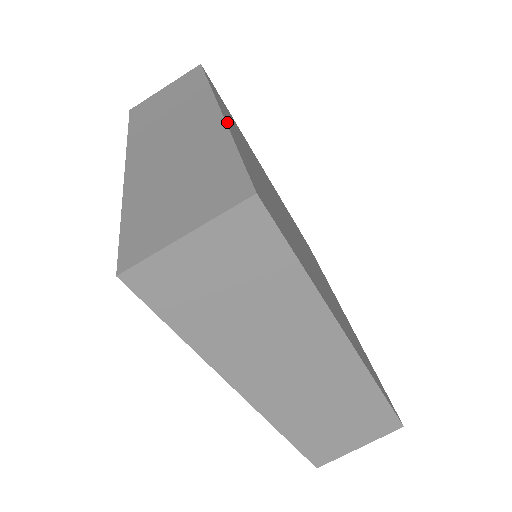
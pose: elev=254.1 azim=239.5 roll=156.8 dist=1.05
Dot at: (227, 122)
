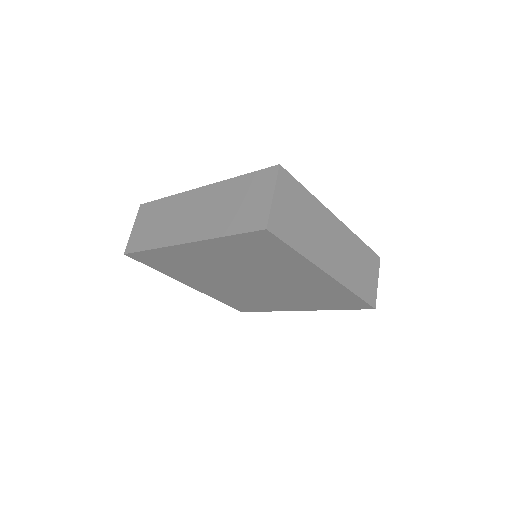
Dot at: occluded
